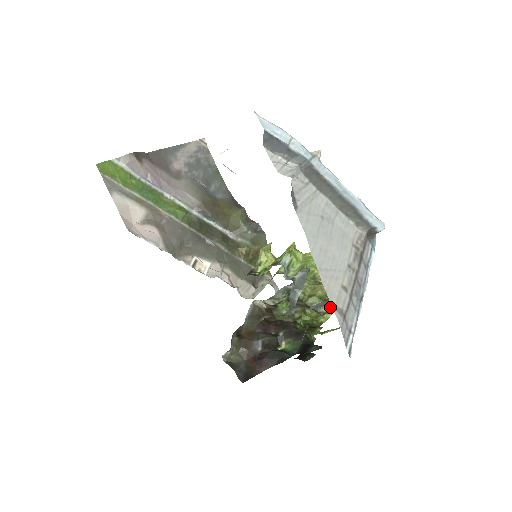
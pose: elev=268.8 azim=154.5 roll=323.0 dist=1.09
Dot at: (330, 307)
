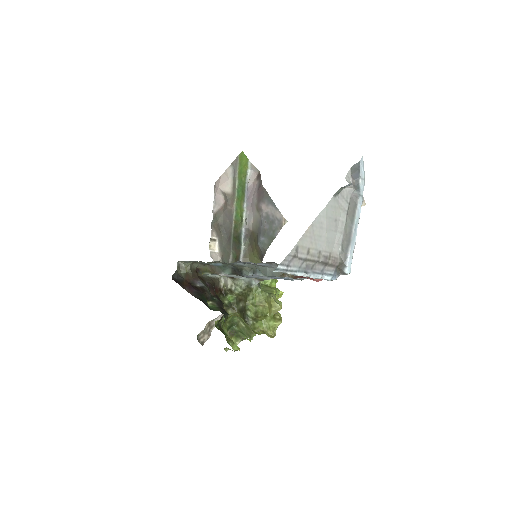
Dot at: (255, 321)
